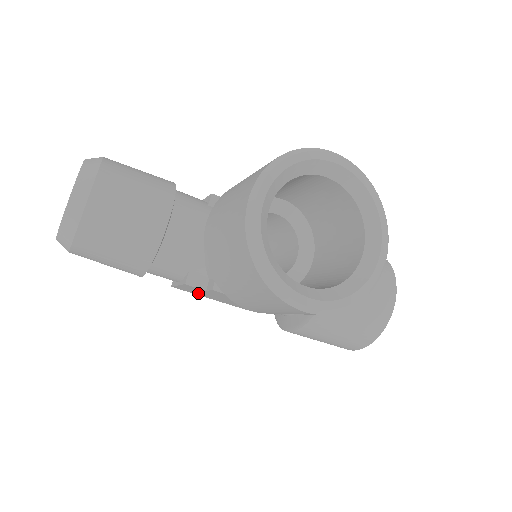
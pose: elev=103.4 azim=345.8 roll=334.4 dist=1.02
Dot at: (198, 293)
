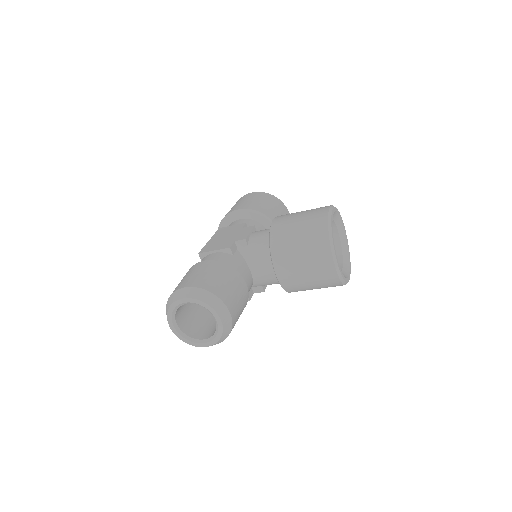
Dot at: occluded
